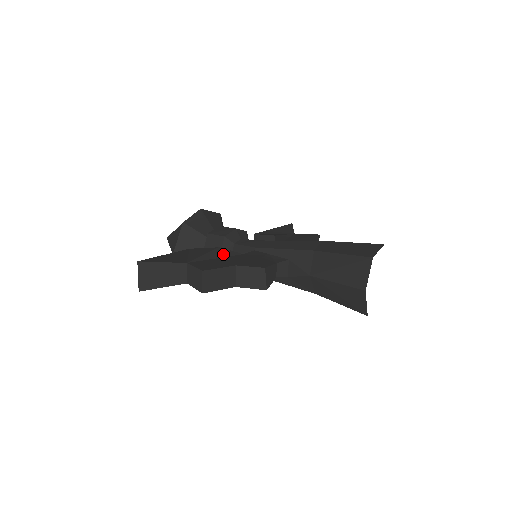
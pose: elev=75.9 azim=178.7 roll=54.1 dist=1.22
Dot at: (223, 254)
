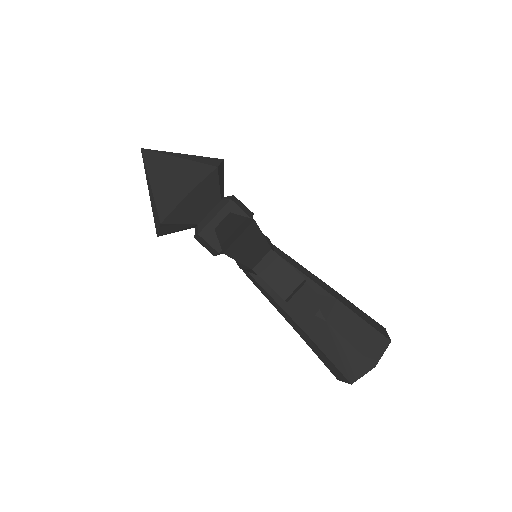
Dot at: occluded
